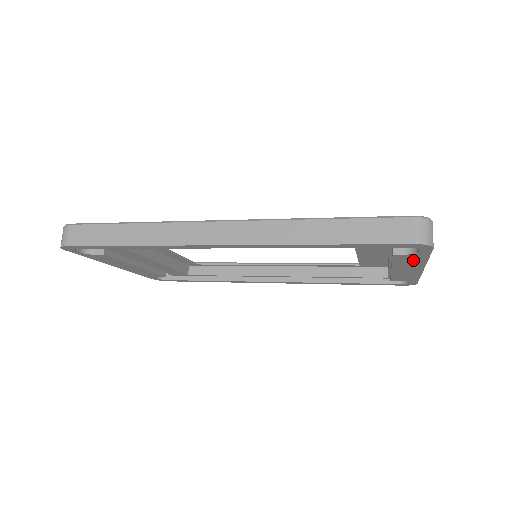
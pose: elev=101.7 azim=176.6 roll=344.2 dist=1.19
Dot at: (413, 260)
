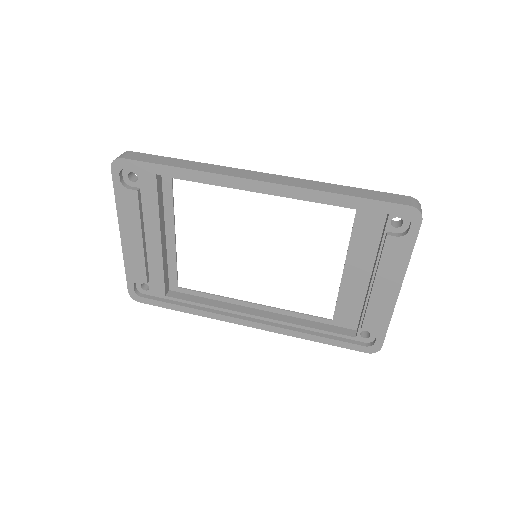
Dot at: (398, 257)
